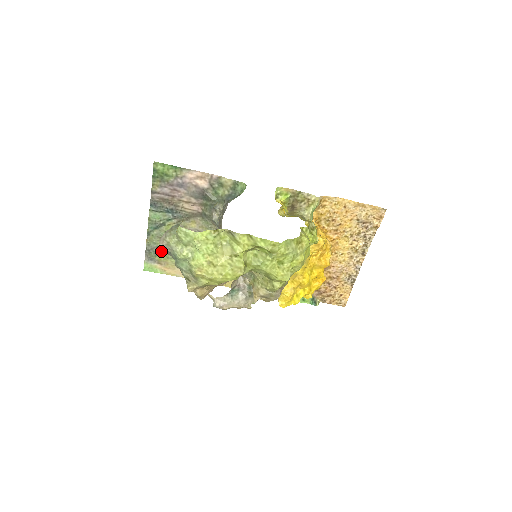
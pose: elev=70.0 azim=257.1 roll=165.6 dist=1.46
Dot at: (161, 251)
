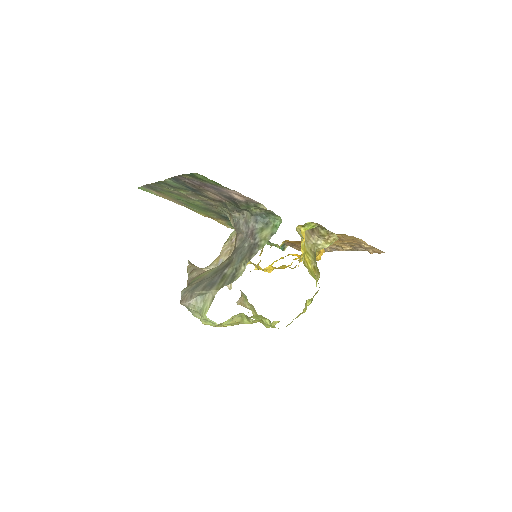
Dot at: (164, 191)
